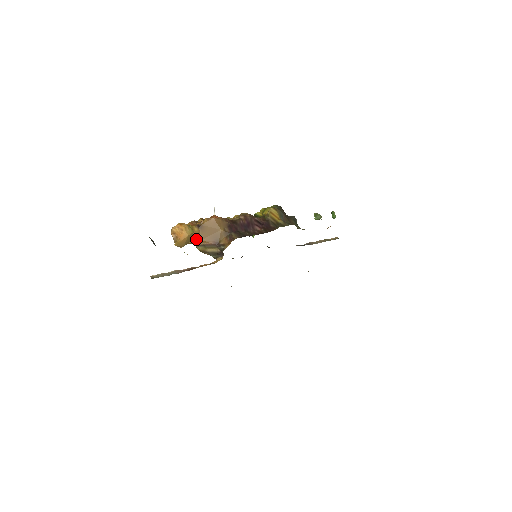
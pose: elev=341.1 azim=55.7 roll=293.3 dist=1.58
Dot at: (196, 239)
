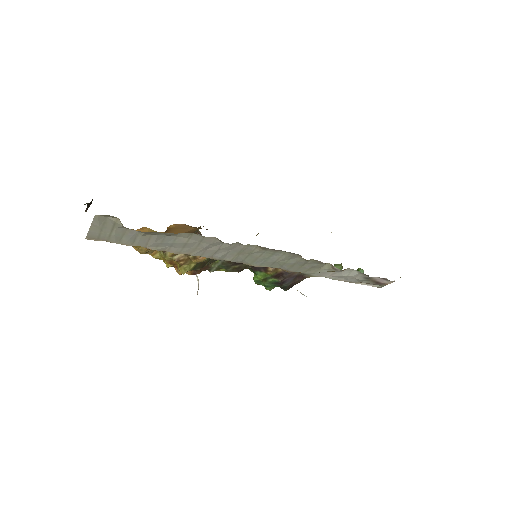
Dot at: occluded
